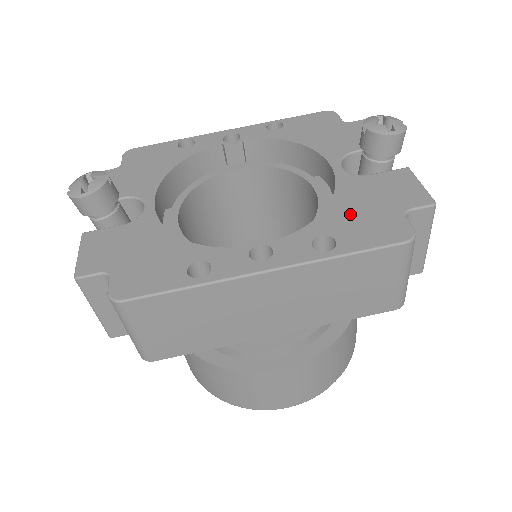
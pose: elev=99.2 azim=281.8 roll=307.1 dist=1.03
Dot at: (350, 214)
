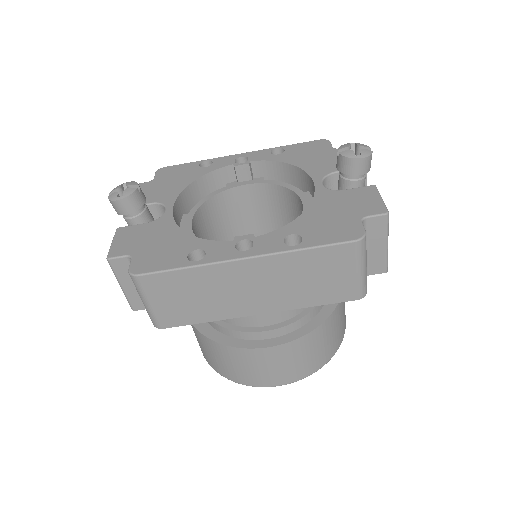
Dot at: (319, 219)
